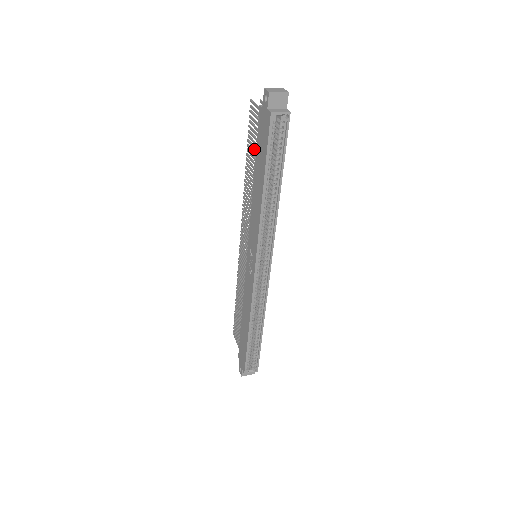
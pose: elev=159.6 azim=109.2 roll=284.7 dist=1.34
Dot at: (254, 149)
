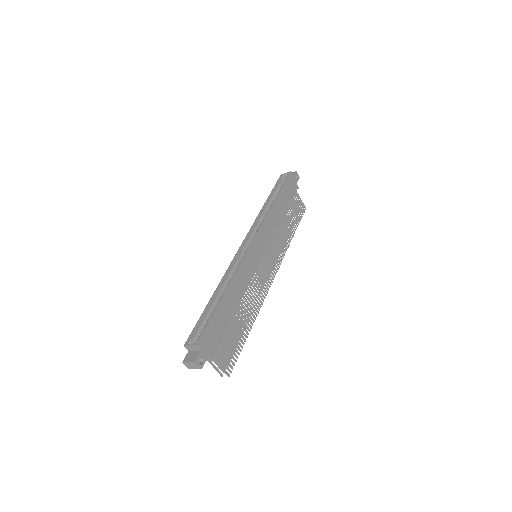
Dot at: occluded
